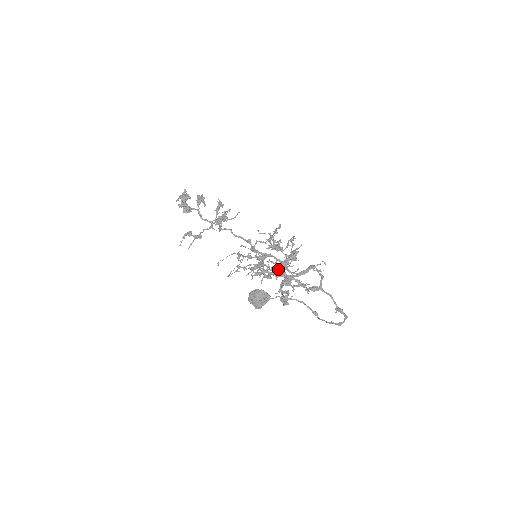
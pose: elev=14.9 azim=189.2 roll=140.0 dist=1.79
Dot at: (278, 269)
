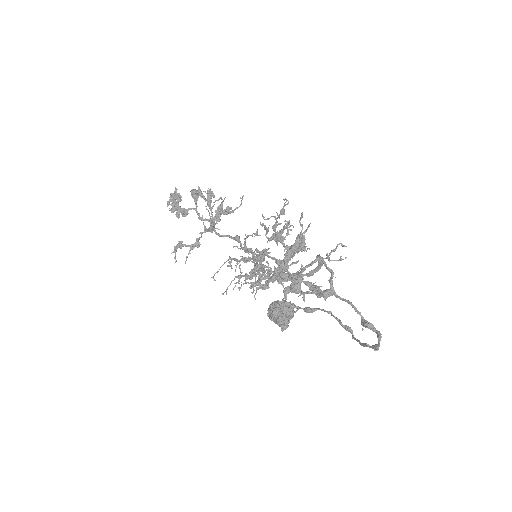
Dot at: (275, 272)
